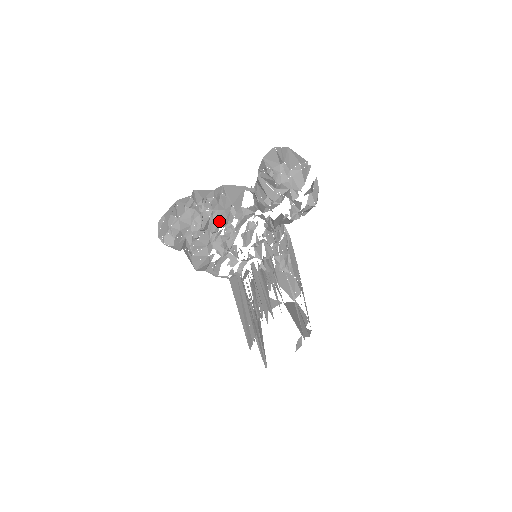
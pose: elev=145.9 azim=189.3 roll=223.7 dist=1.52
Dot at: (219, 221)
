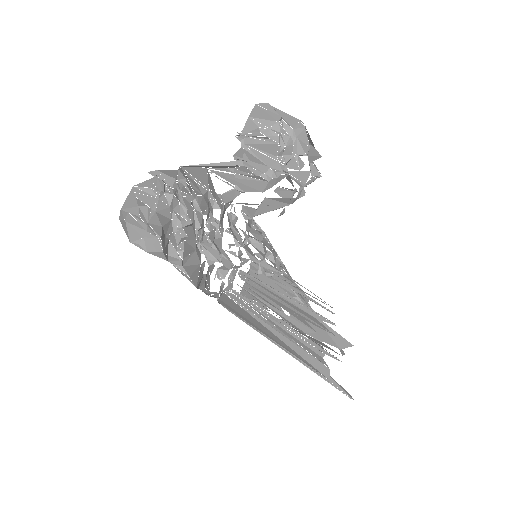
Dot at: (202, 212)
